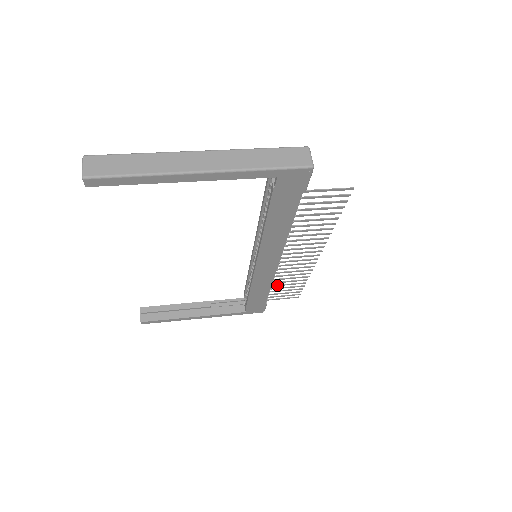
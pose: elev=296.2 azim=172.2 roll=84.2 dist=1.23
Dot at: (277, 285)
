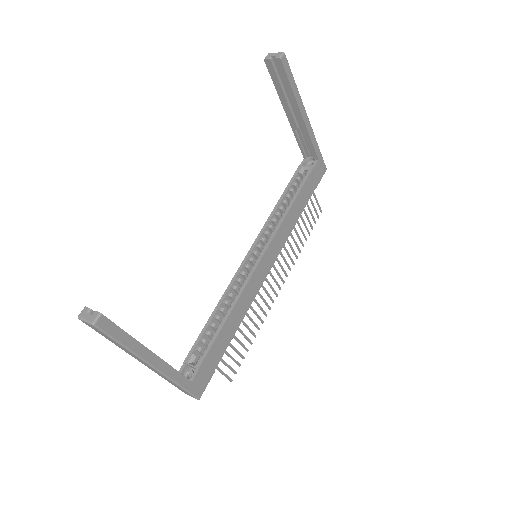
Dot at: (239, 329)
